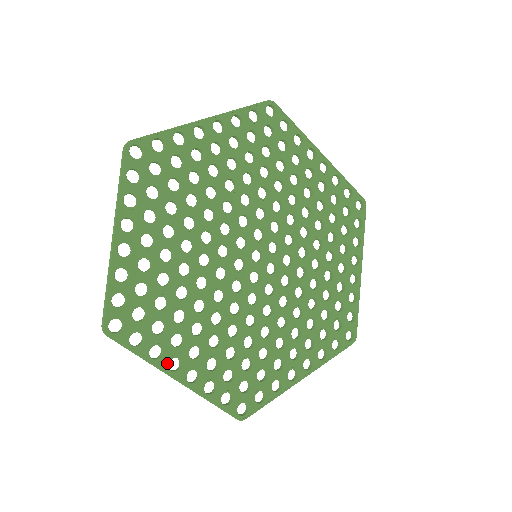
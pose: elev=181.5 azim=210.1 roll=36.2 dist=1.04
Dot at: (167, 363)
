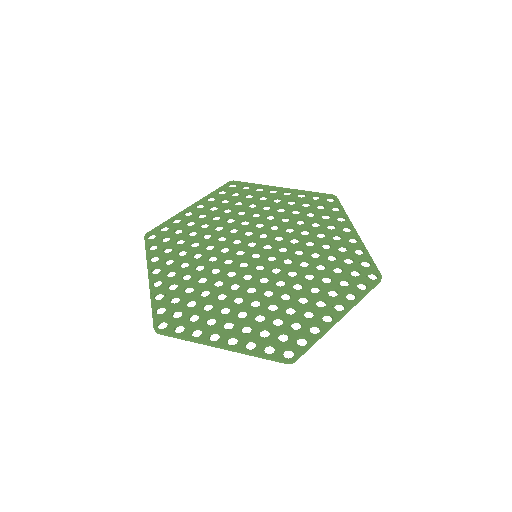
Dot at: (208, 337)
